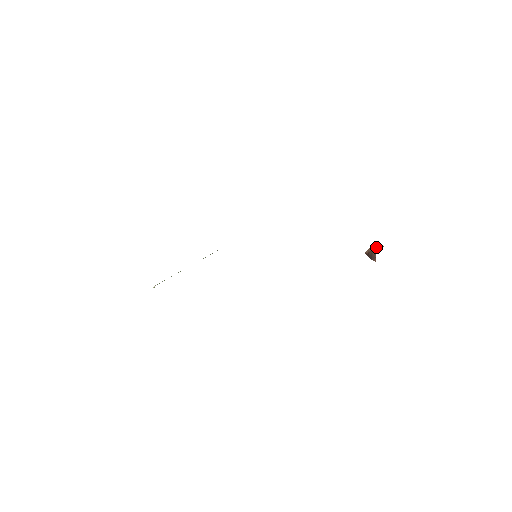
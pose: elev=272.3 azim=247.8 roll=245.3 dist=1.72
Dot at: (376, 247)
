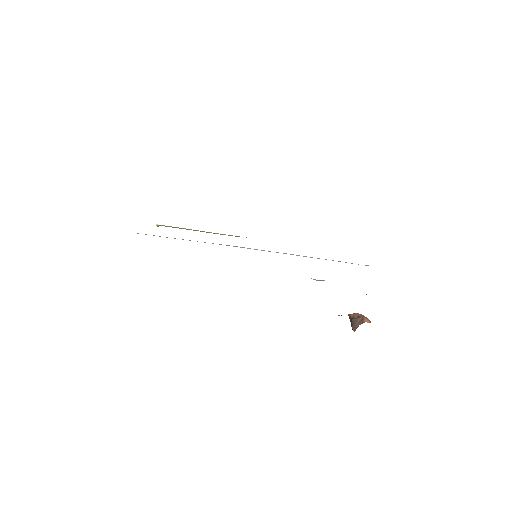
Dot at: (364, 318)
